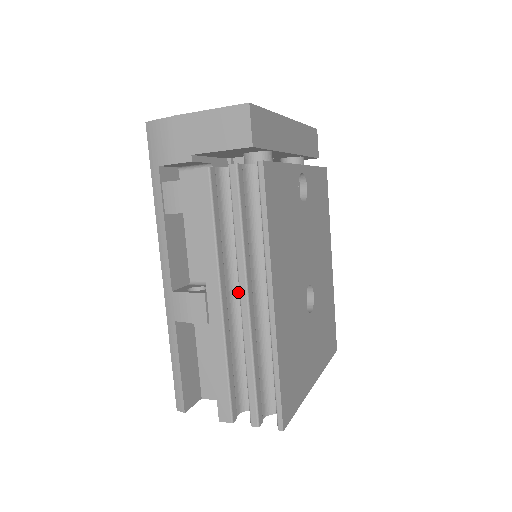
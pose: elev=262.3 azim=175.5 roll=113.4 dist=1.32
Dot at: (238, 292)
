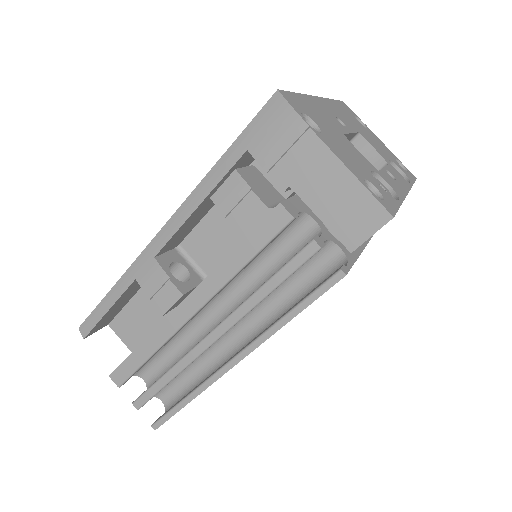
Dot at: (213, 307)
